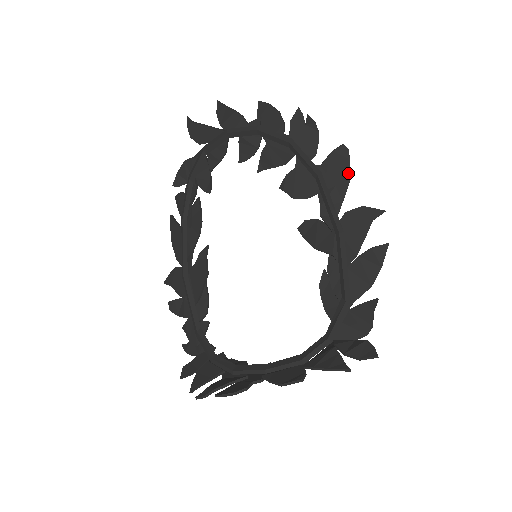
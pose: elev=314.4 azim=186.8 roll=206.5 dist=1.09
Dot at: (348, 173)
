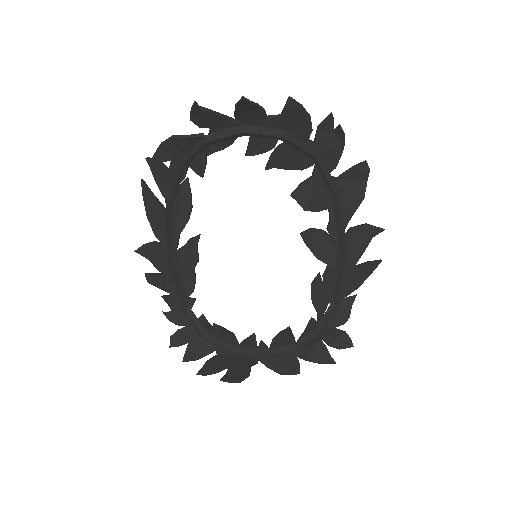
Dot at: (363, 193)
